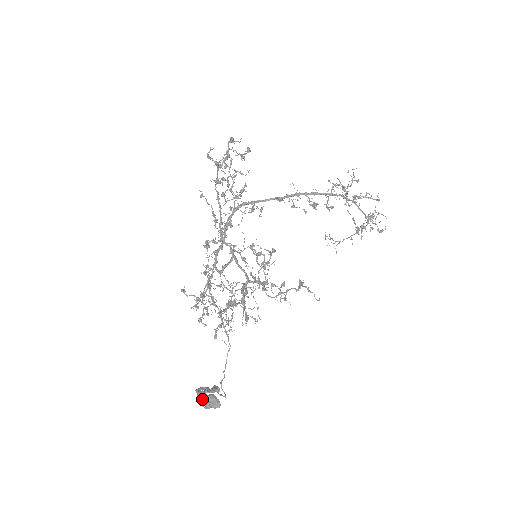
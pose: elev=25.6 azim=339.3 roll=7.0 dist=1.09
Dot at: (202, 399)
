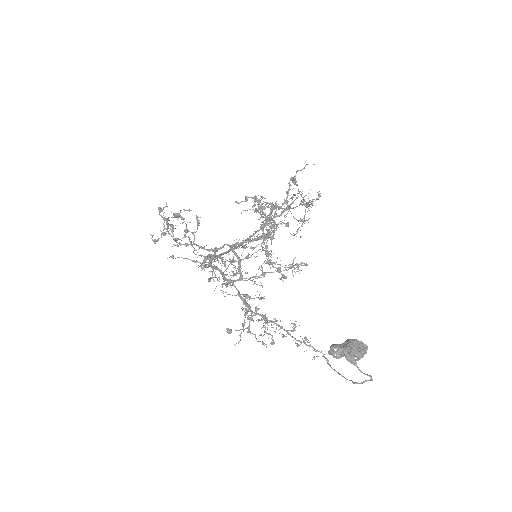
Dot at: (342, 346)
